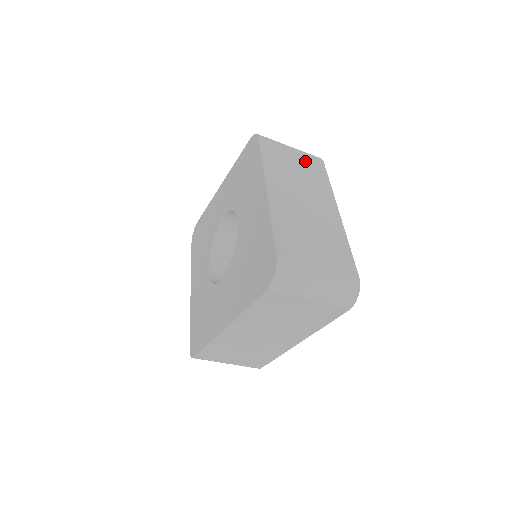
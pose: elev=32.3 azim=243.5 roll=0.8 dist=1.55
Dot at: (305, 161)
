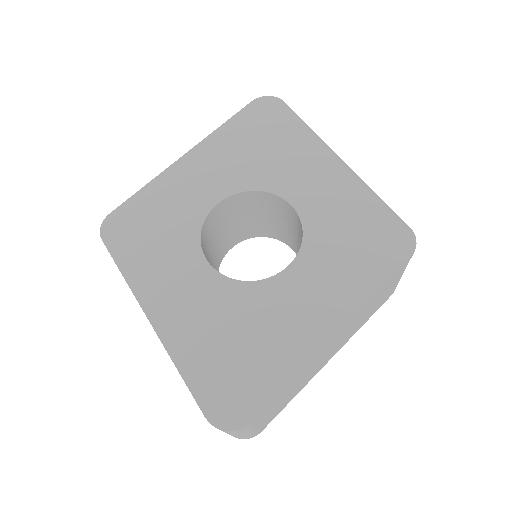
Dot at: (387, 295)
